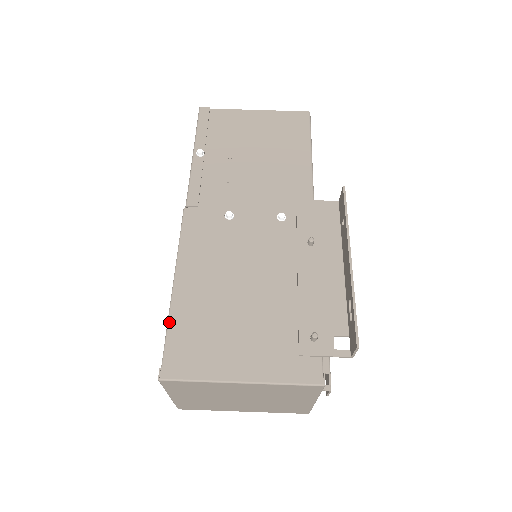
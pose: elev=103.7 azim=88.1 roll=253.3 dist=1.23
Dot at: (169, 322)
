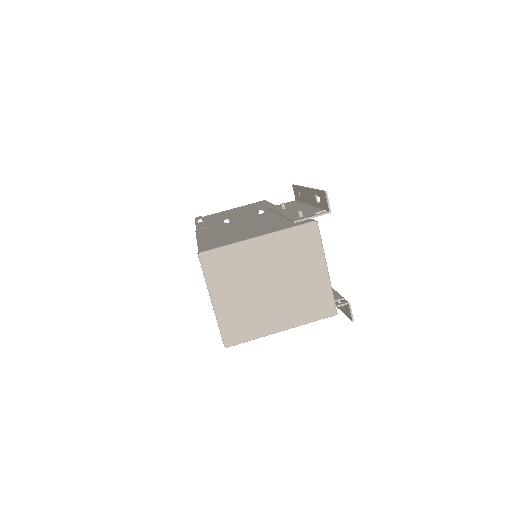
Dot at: (199, 245)
